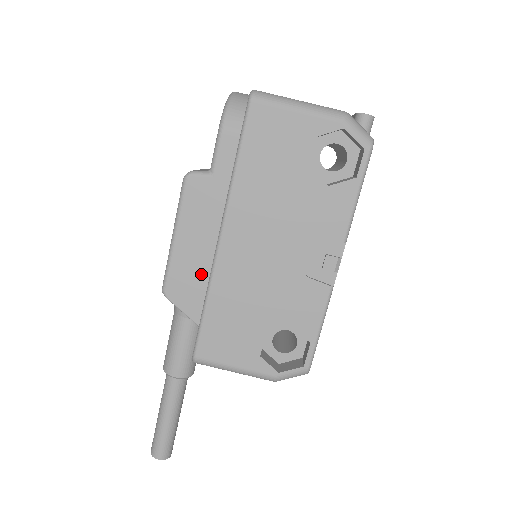
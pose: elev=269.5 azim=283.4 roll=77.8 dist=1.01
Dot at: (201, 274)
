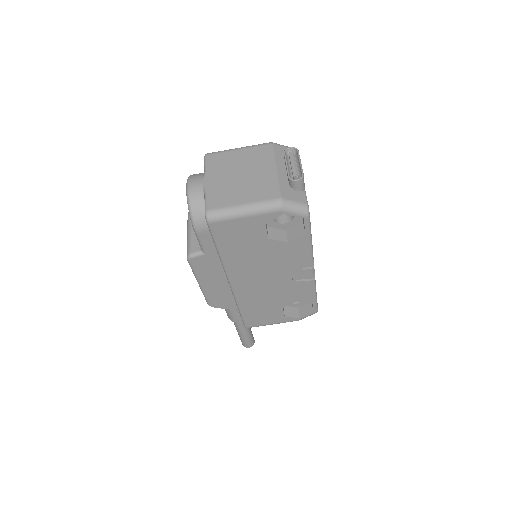
Dot at: (227, 293)
